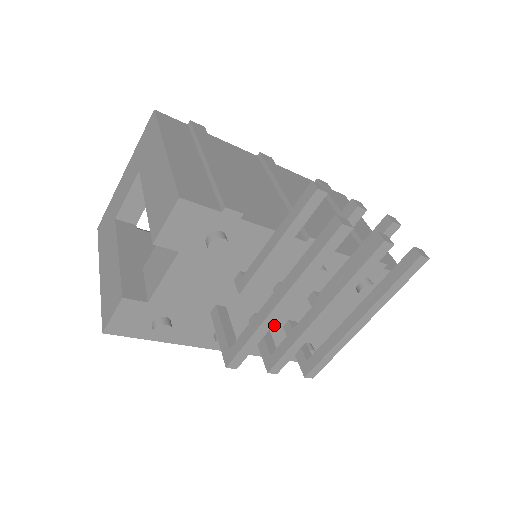
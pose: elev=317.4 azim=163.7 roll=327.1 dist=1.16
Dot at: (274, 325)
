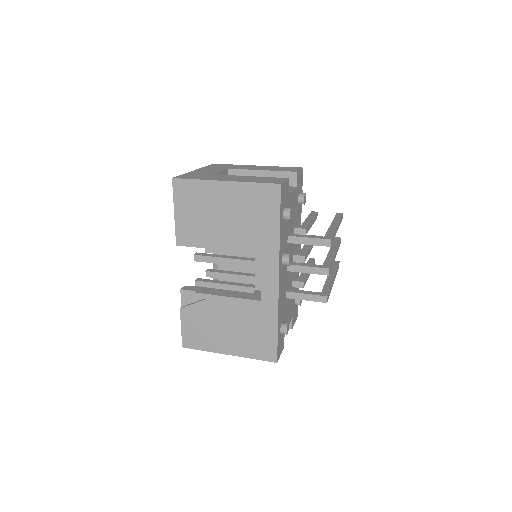
Dot at: (286, 284)
